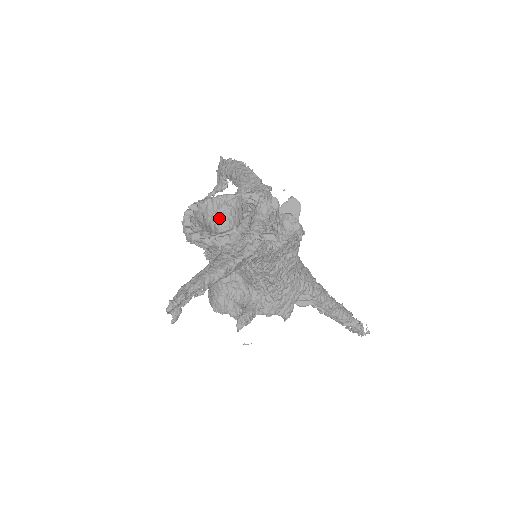
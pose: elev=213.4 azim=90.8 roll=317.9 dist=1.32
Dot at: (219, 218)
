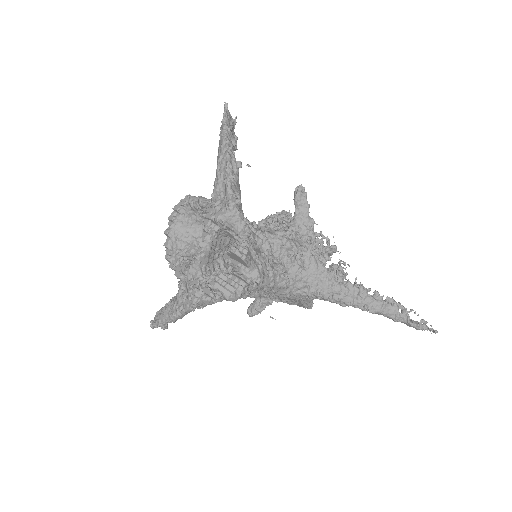
Dot at: occluded
